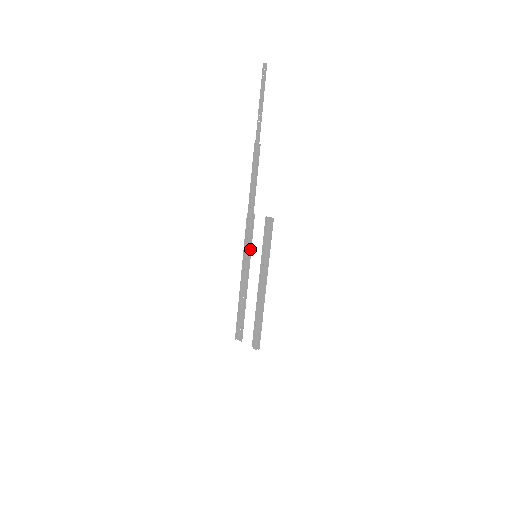
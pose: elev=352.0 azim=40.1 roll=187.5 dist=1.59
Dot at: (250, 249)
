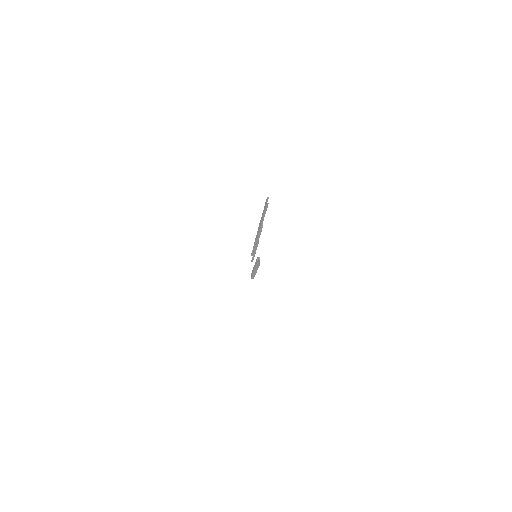
Dot at: (255, 248)
